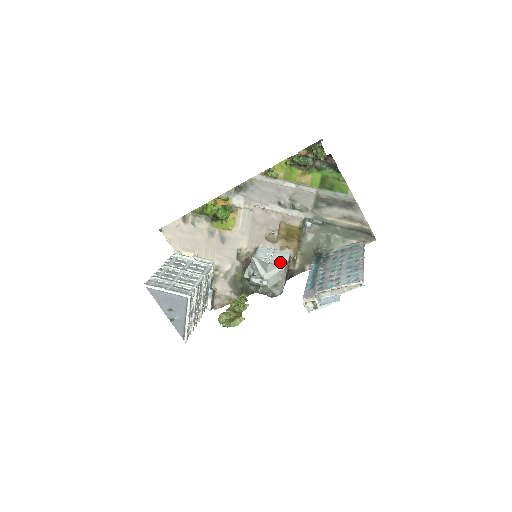
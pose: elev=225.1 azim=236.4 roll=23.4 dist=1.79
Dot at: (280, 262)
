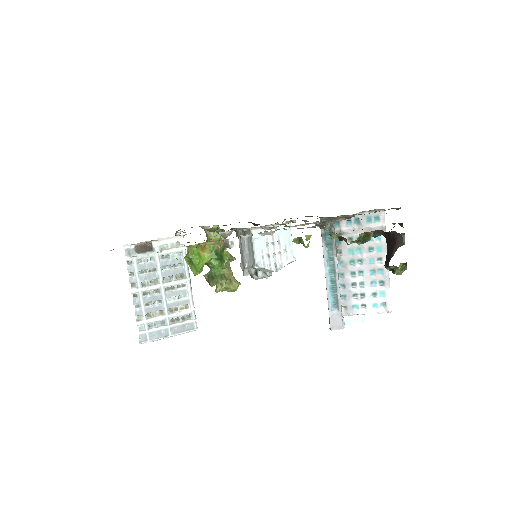
Dot at: (286, 255)
